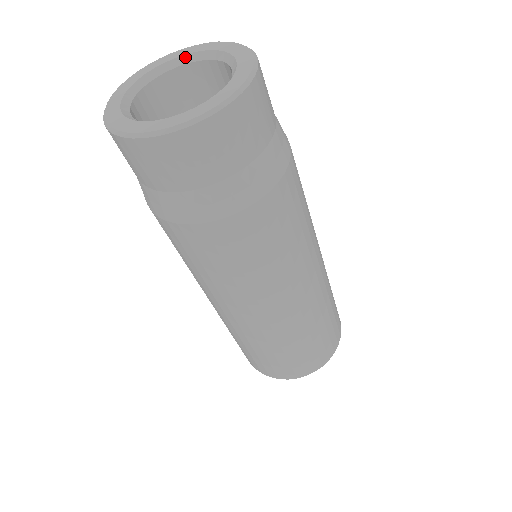
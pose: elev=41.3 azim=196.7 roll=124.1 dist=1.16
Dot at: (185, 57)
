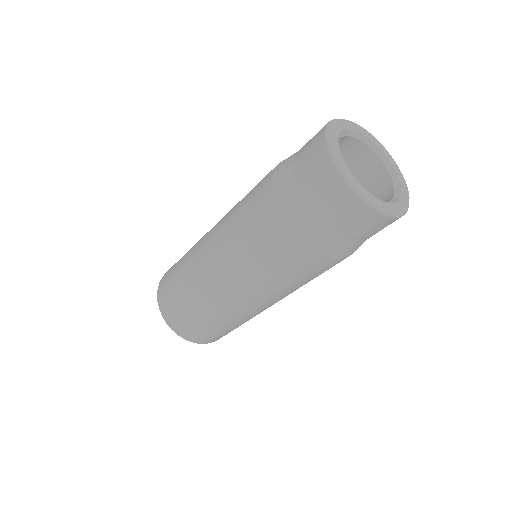
Dot at: (345, 131)
